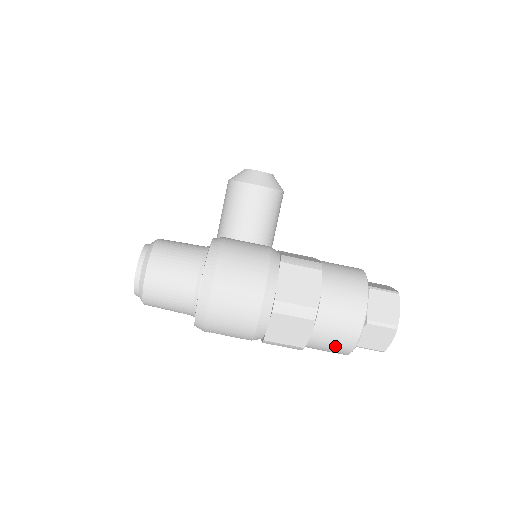
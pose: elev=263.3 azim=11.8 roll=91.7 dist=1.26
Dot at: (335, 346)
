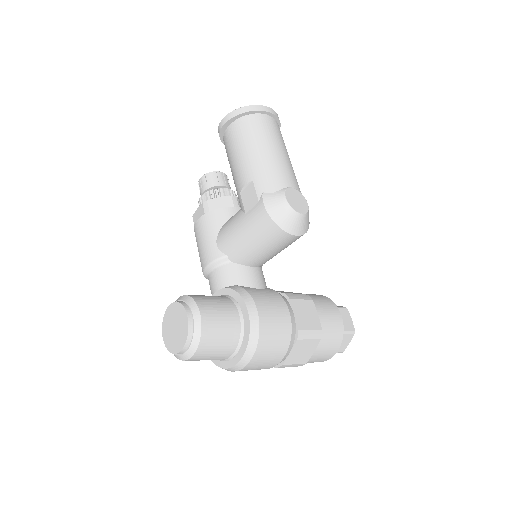
Dot at: occluded
